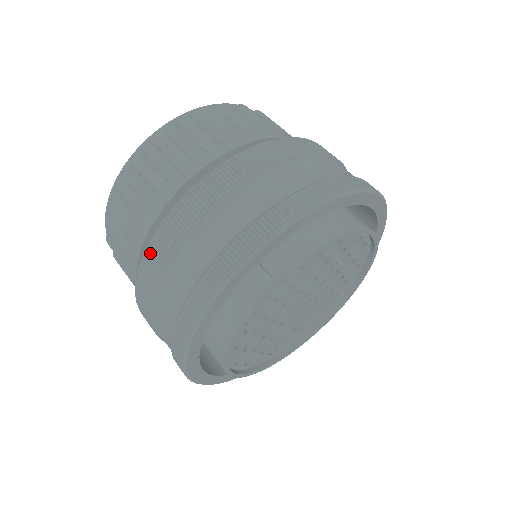
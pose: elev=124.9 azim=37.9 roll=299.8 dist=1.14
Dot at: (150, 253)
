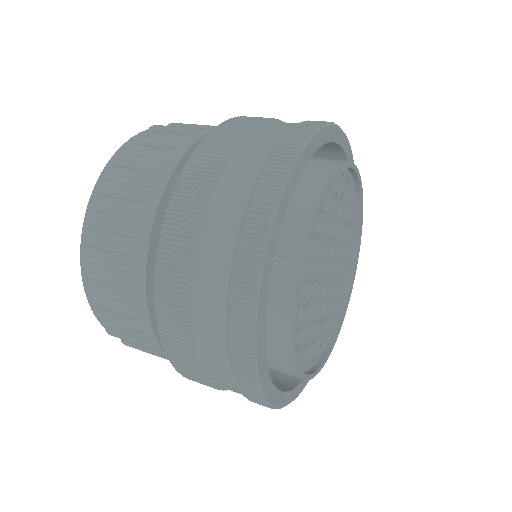
Dot at: (162, 315)
